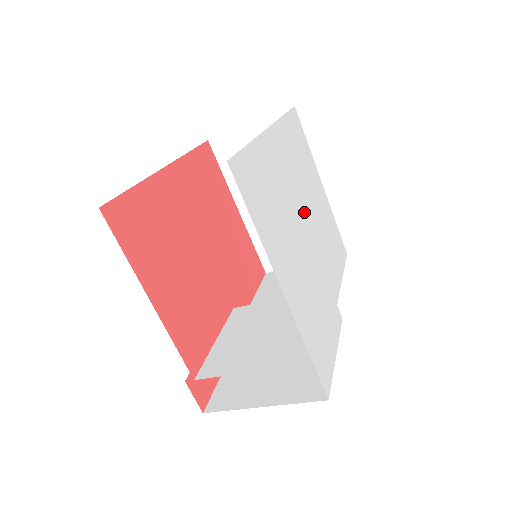
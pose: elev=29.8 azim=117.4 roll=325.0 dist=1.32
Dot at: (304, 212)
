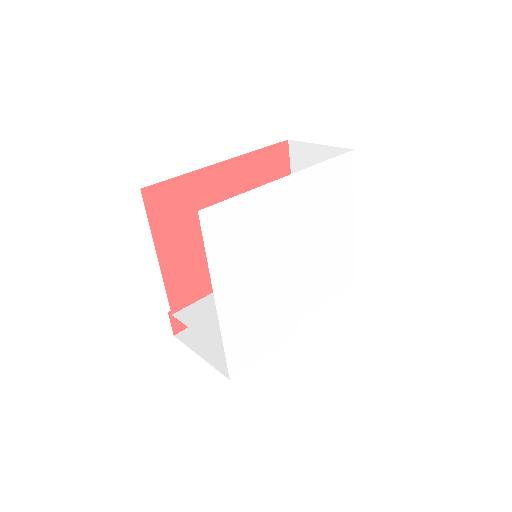
Dot at: (297, 246)
